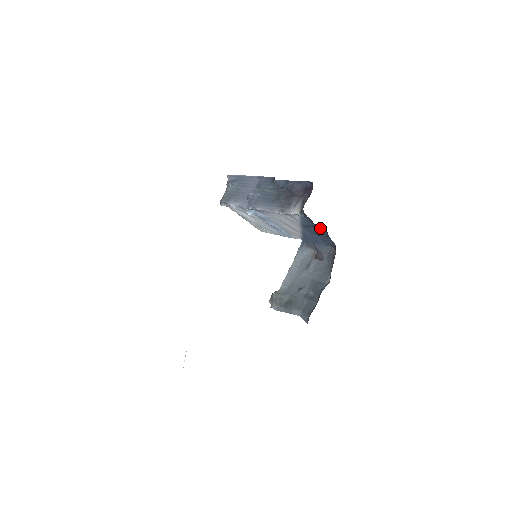
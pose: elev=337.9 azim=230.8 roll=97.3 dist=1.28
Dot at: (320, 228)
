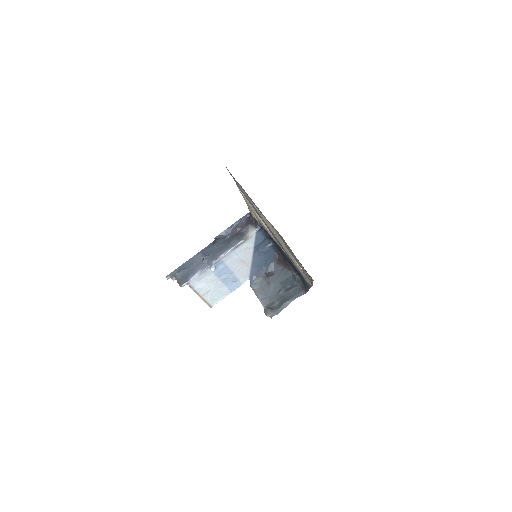
Dot at: (266, 242)
